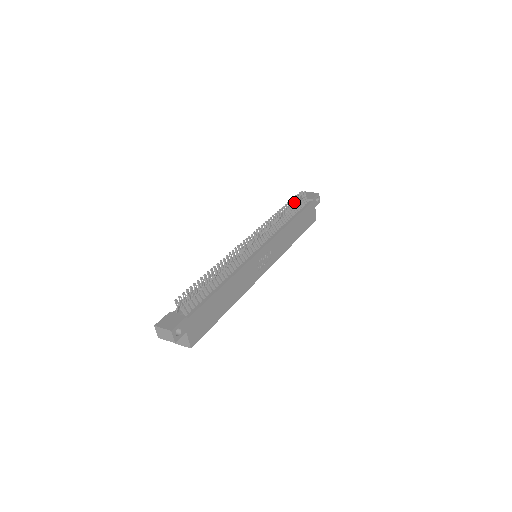
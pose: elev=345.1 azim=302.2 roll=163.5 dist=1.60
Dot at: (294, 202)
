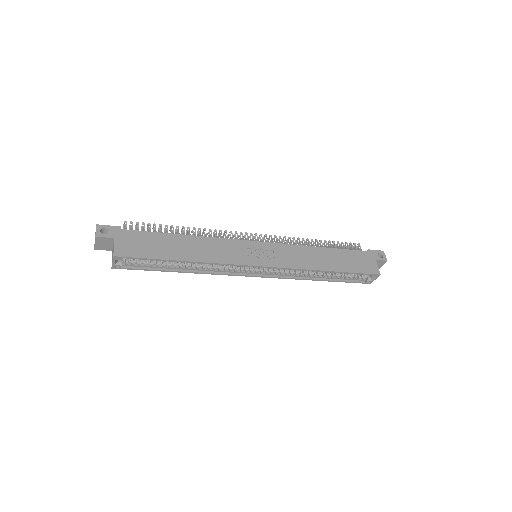
Dot at: (334, 243)
